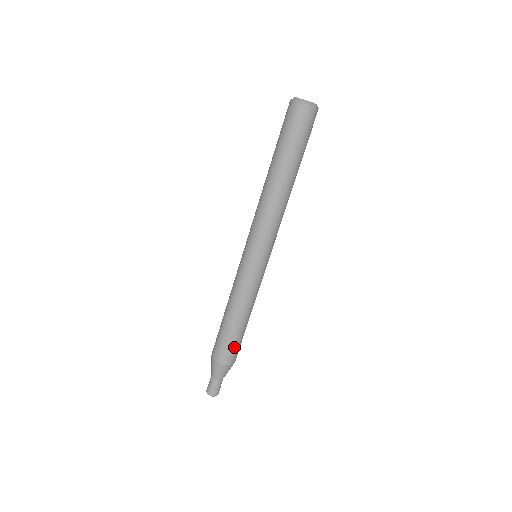
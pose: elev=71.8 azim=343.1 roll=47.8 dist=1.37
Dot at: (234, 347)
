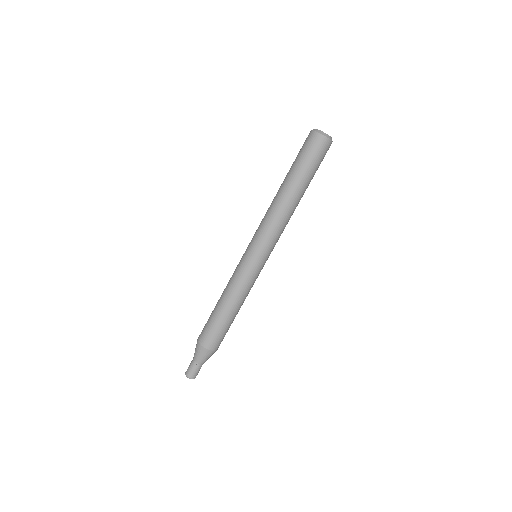
Dot at: occluded
